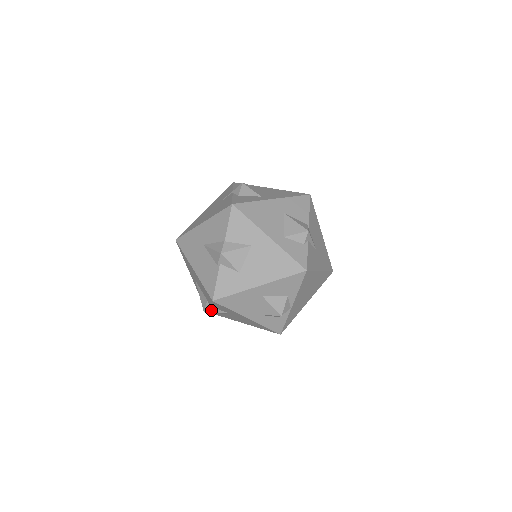
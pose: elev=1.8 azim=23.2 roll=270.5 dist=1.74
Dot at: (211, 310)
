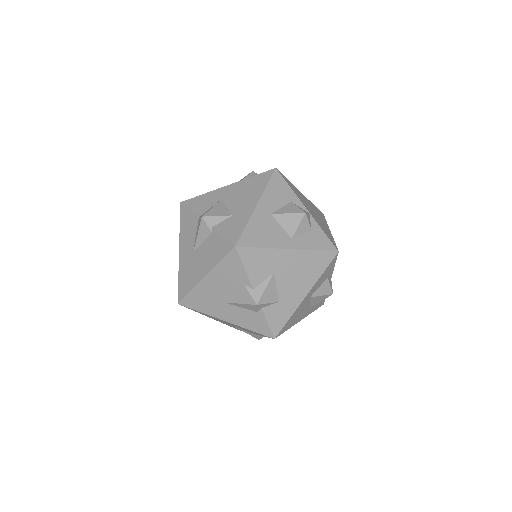
Dot at: (259, 293)
